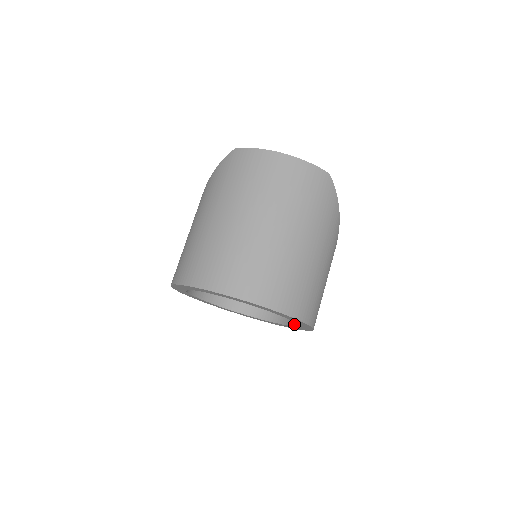
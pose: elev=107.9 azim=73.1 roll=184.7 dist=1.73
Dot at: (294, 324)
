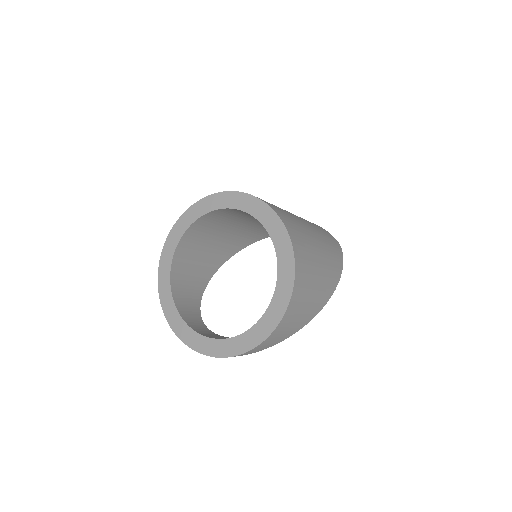
Dot at: (267, 309)
